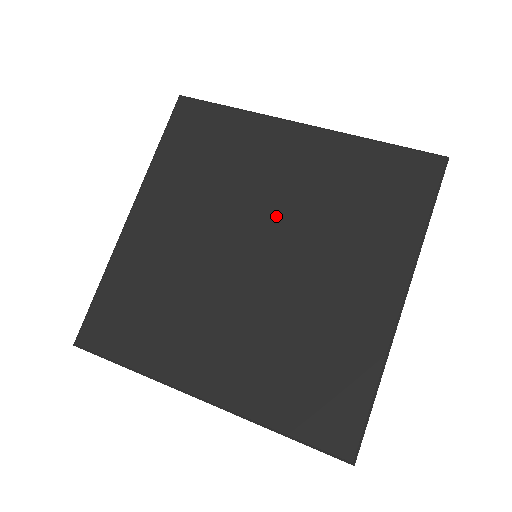
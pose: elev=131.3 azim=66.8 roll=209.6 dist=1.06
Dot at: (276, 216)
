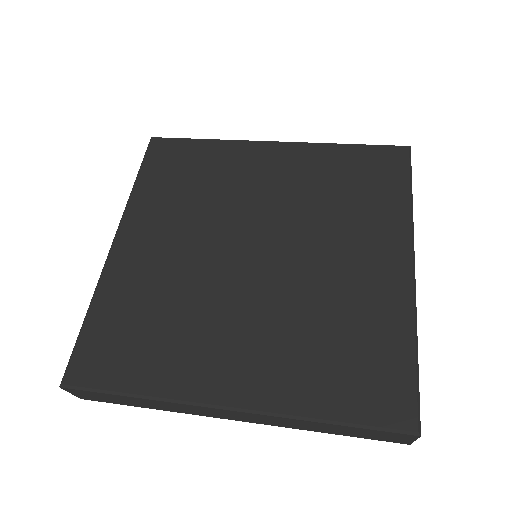
Dot at: (269, 215)
